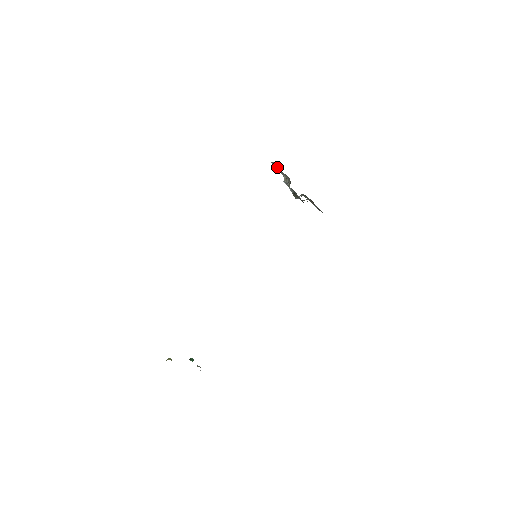
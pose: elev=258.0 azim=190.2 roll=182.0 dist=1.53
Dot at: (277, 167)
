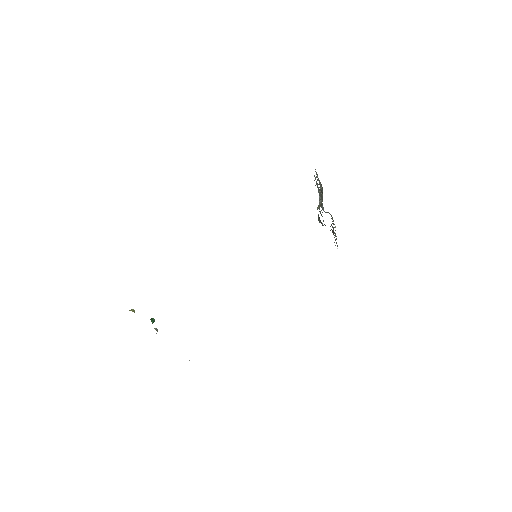
Dot at: (316, 183)
